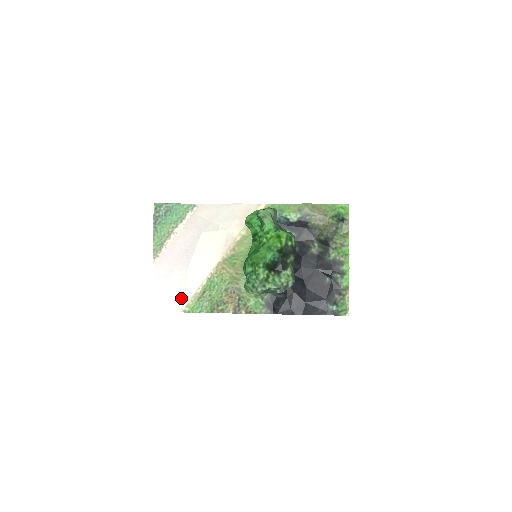
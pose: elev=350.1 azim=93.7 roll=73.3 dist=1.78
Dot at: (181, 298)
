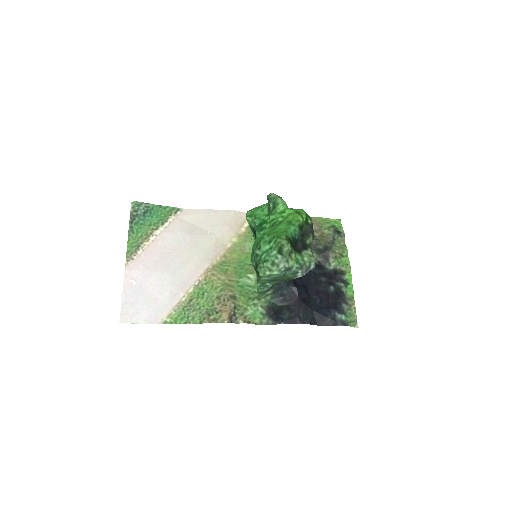
Dot at: (161, 307)
